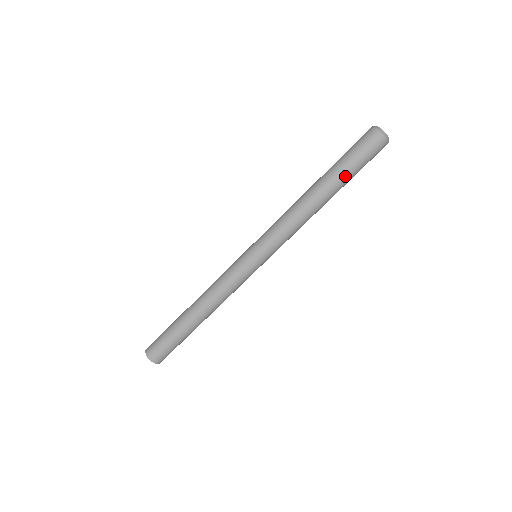
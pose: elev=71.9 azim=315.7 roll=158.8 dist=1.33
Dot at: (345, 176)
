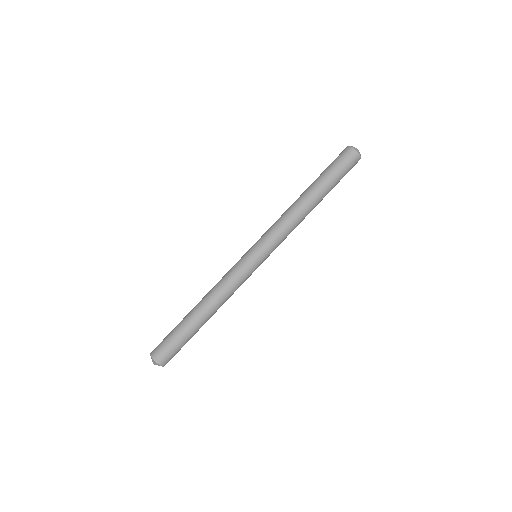
Dot at: (326, 181)
